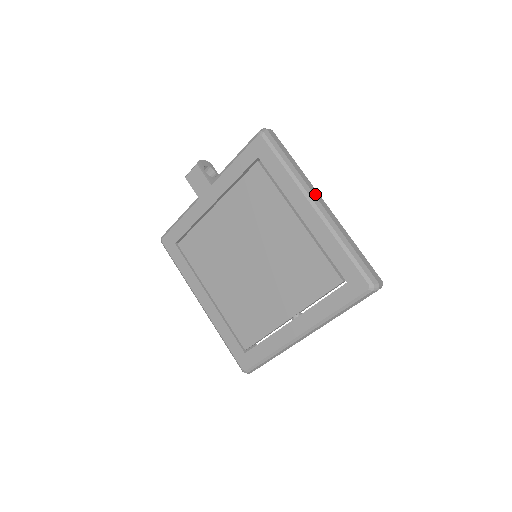
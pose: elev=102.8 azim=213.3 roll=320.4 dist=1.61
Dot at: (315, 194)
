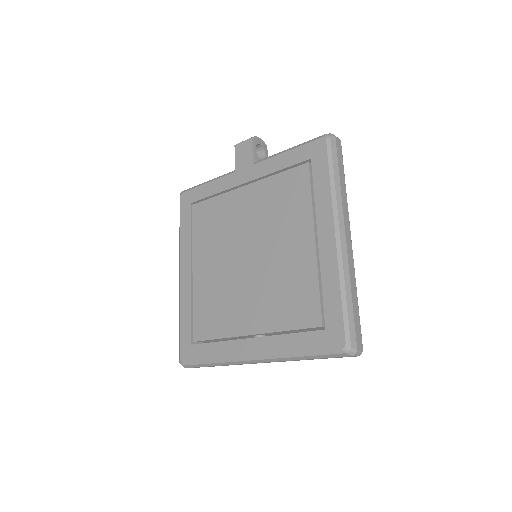
Dot at: (345, 224)
